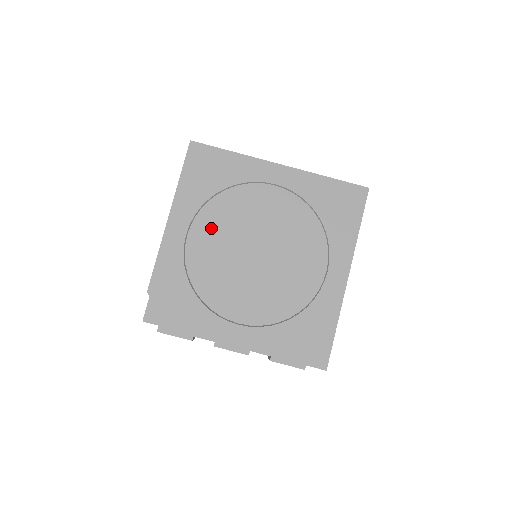
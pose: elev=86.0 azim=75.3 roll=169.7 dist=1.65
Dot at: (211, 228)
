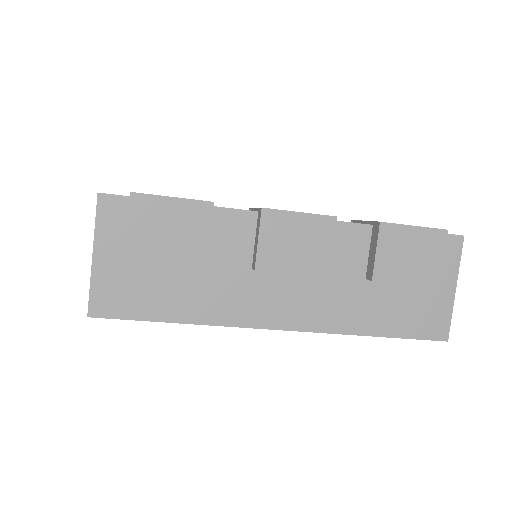
Dot at: occluded
